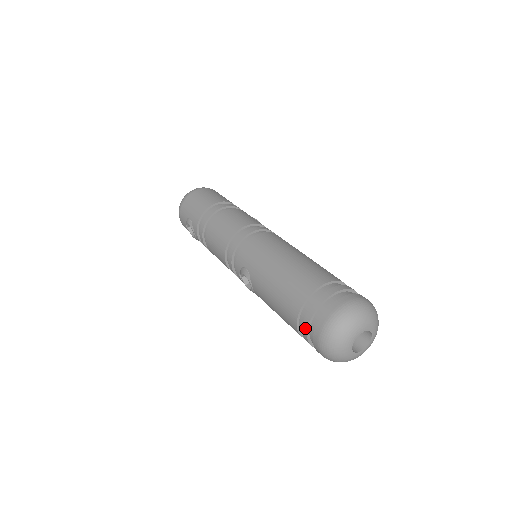
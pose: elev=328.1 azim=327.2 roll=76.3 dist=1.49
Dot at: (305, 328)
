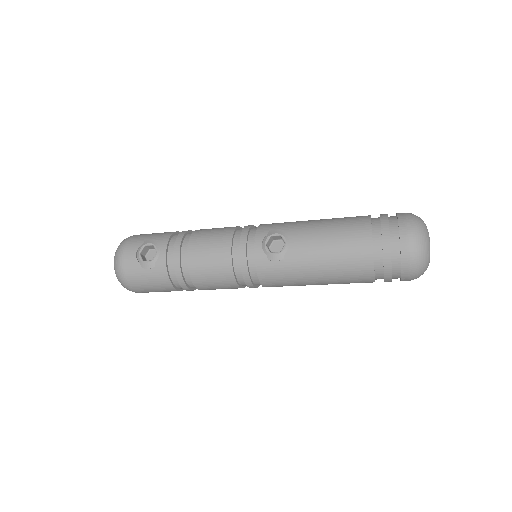
Dot at: (385, 226)
